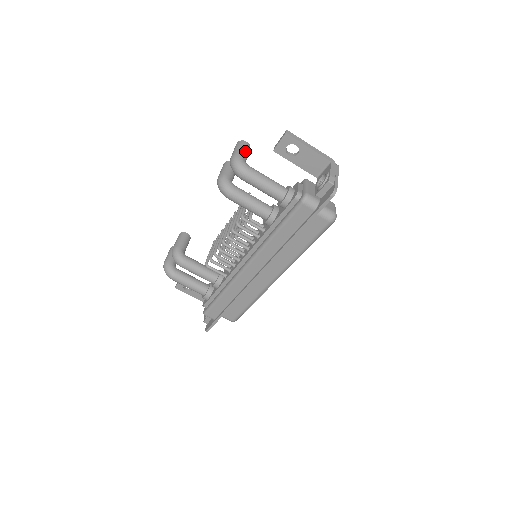
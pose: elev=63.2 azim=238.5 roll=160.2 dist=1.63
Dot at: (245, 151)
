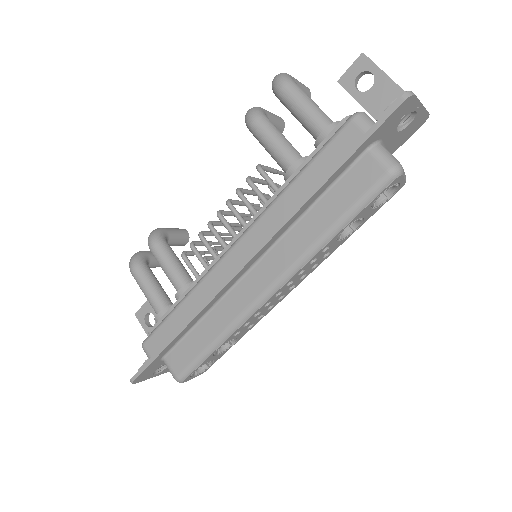
Dot at: (300, 84)
